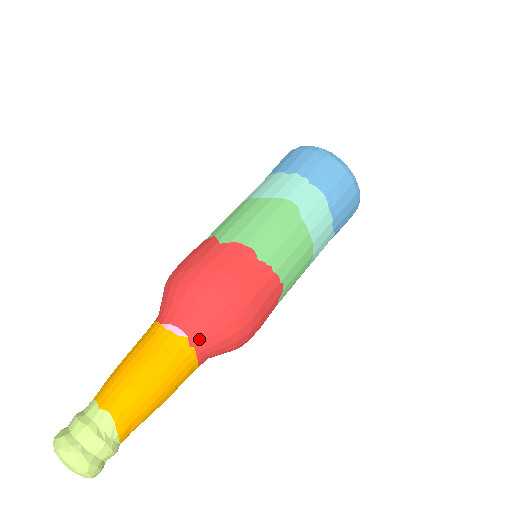
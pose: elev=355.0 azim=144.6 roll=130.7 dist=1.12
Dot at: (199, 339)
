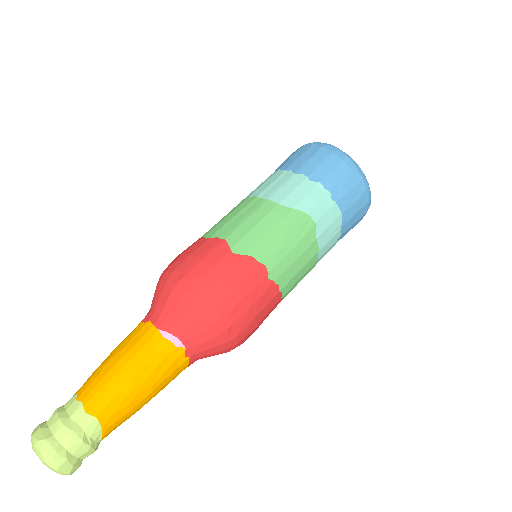
Dot at: (196, 350)
